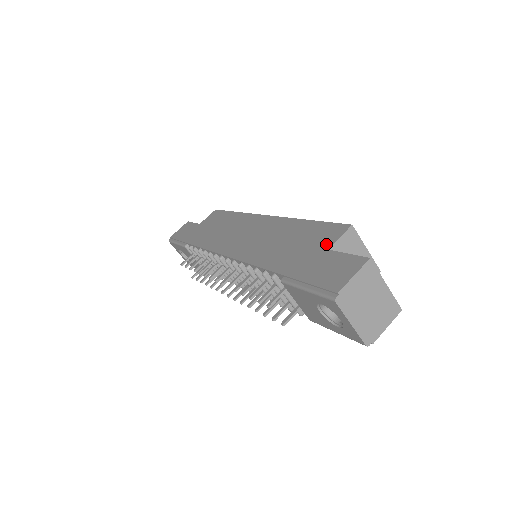
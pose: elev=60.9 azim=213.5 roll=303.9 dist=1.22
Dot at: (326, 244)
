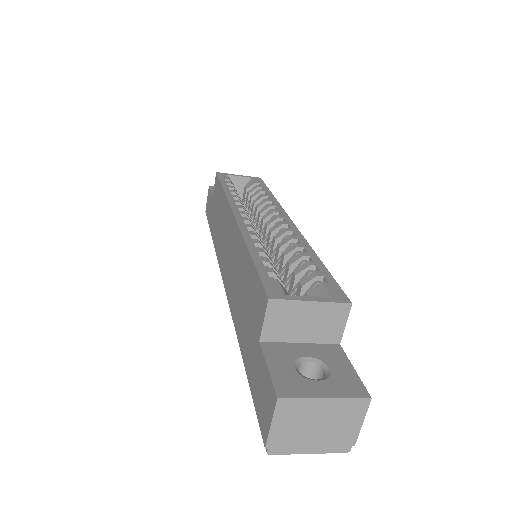
Dot at: (258, 328)
